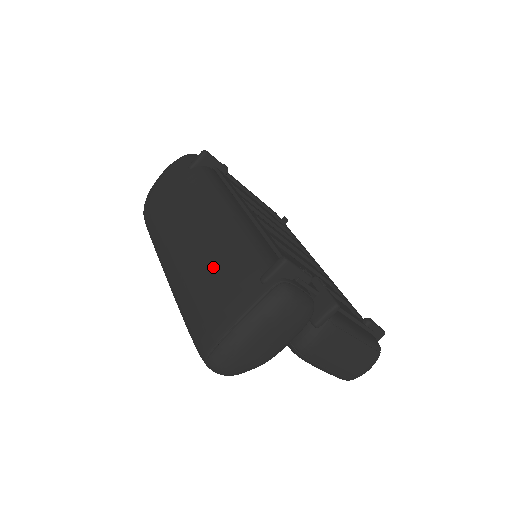
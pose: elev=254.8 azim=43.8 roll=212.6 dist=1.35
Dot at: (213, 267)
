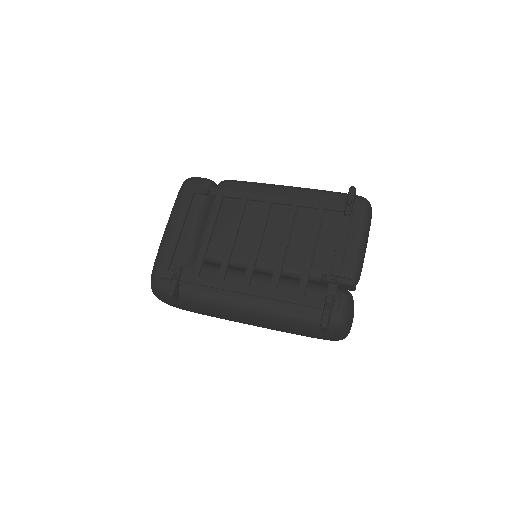
Dot at: occluded
